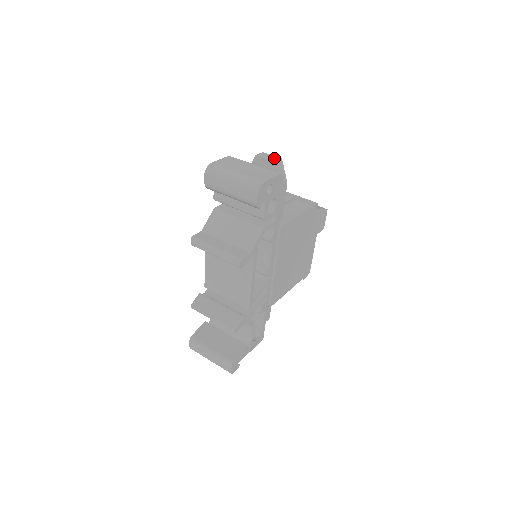
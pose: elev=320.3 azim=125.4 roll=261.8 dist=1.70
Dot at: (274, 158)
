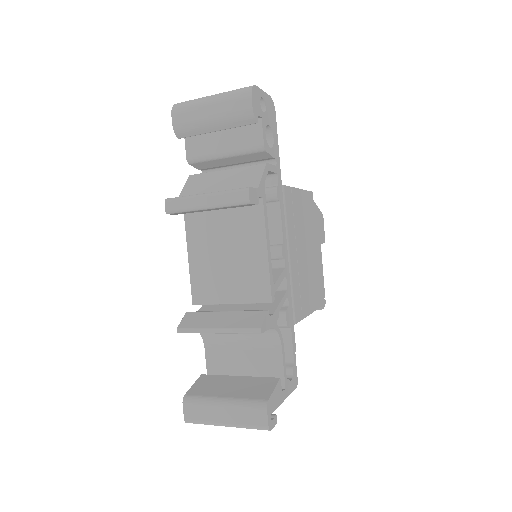
Dot at: occluded
